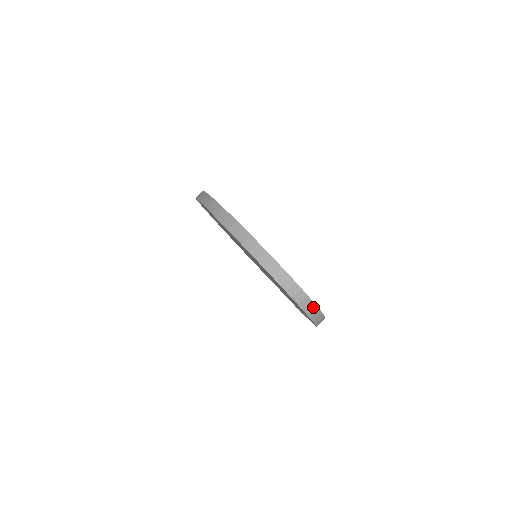
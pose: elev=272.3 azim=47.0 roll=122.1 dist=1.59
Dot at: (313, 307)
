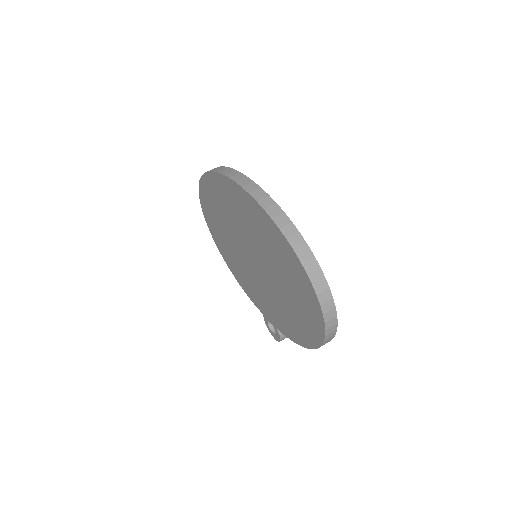
Dot at: (334, 323)
